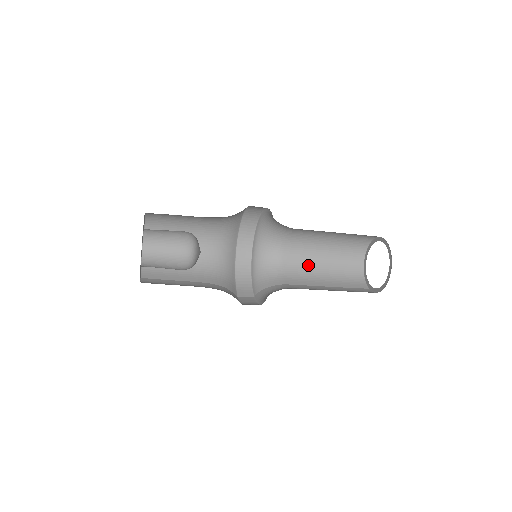
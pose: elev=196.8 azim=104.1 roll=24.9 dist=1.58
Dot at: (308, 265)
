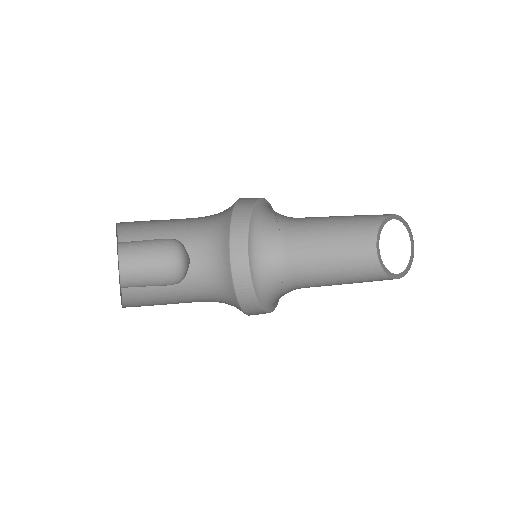
Dot at: (318, 225)
